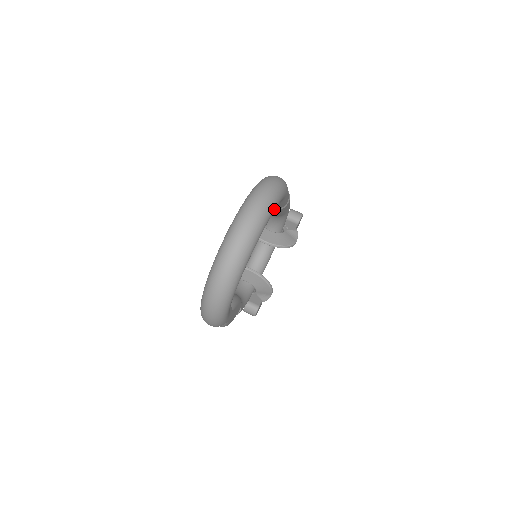
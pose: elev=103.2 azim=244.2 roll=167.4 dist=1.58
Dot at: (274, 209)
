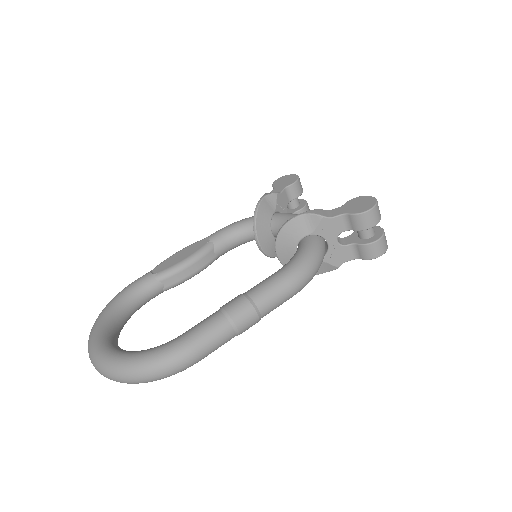
Dot at: occluded
